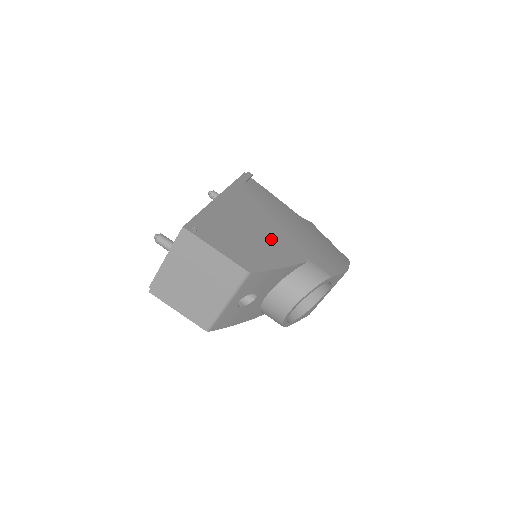
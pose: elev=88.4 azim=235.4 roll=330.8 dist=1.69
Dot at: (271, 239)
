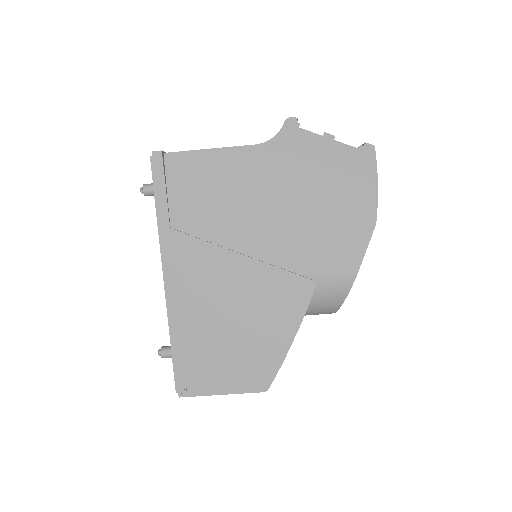
Dot at: (258, 296)
